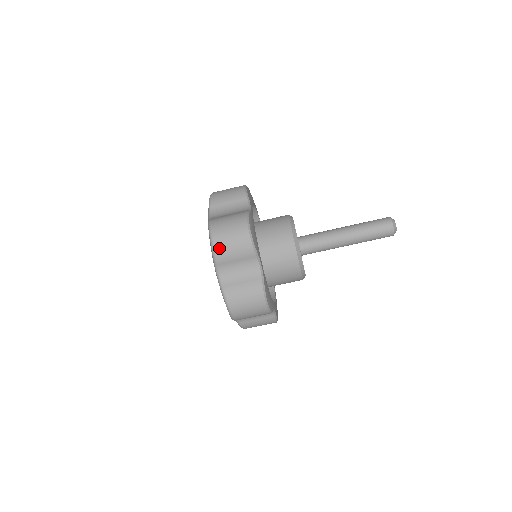
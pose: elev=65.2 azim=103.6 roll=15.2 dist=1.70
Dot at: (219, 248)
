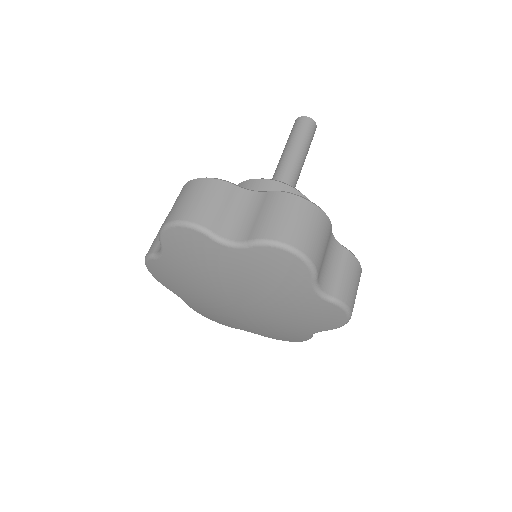
Dot at: (192, 216)
